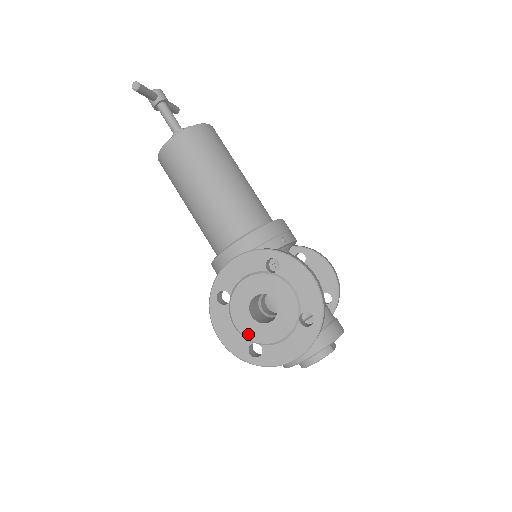
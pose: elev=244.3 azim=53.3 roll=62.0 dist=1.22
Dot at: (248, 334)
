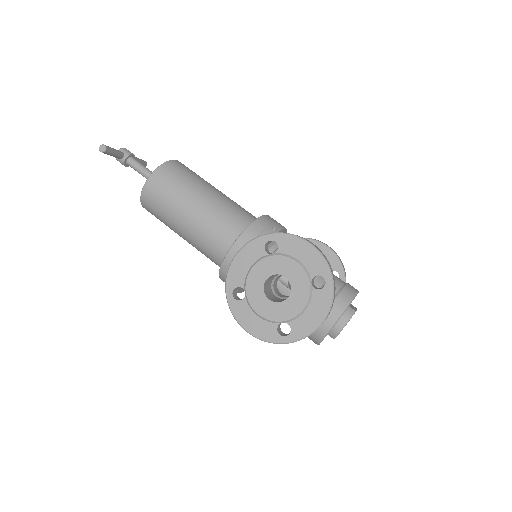
Dot at: (272, 317)
